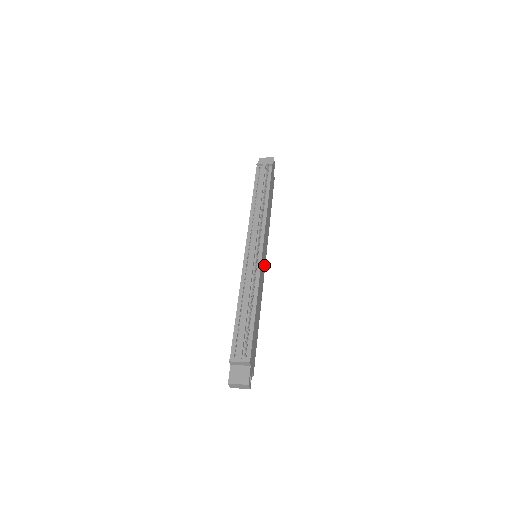
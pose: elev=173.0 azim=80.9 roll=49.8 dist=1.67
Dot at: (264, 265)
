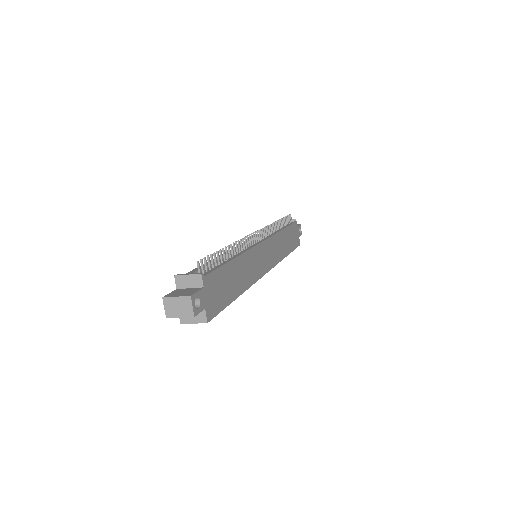
Dot at: (264, 267)
